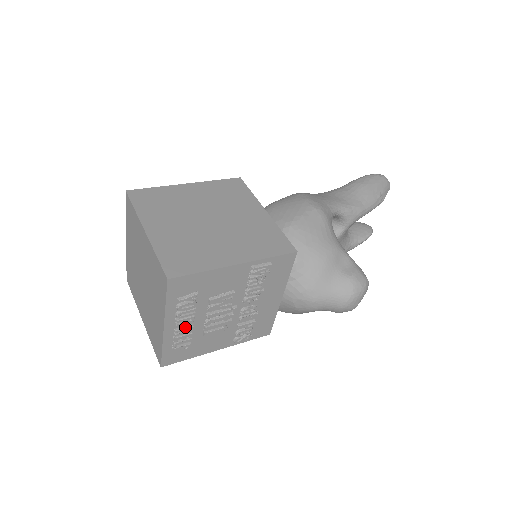
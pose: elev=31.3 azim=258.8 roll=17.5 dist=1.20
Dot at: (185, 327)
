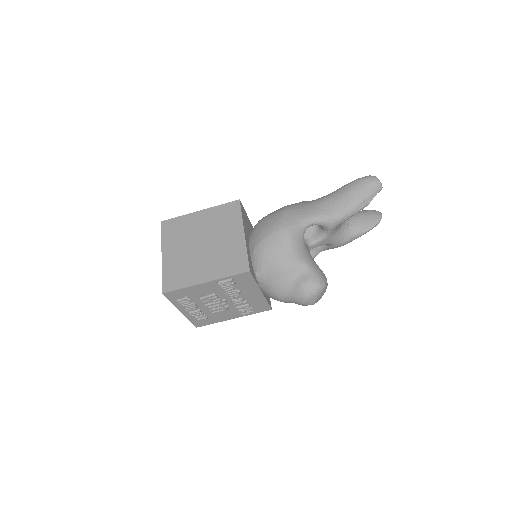
Dot at: (195, 311)
